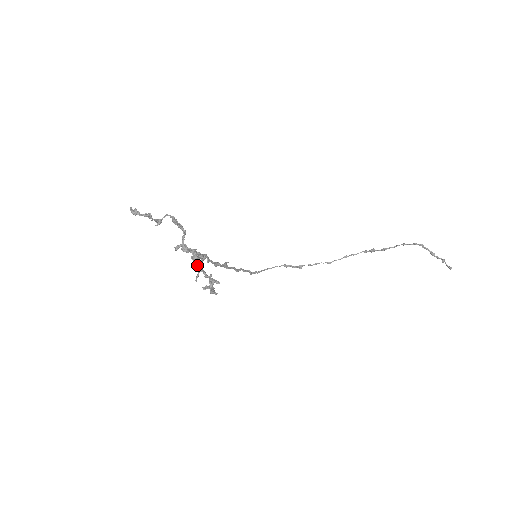
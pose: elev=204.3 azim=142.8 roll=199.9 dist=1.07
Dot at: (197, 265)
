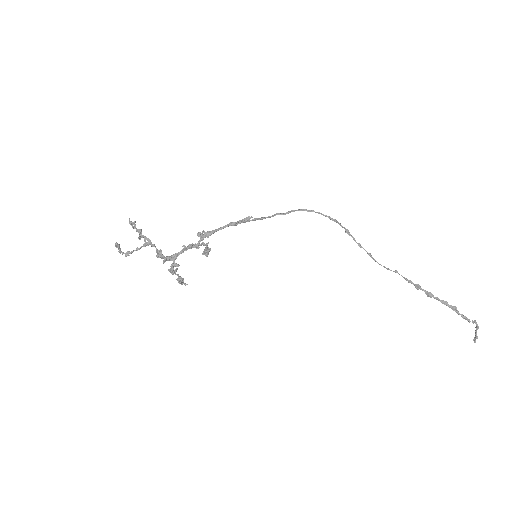
Dot at: (172, 274)
